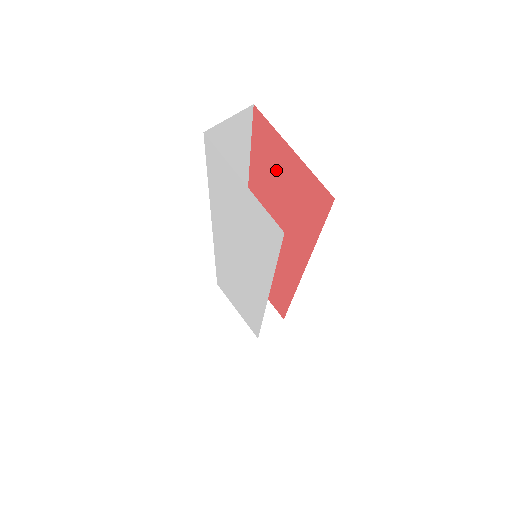
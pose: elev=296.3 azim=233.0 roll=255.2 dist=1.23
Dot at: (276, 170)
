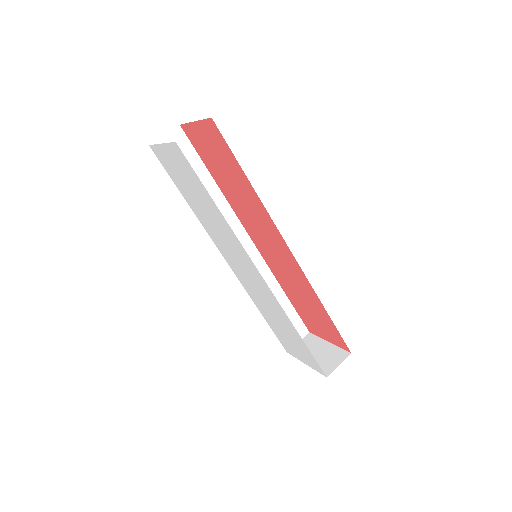
Dot at: (211, 156)
